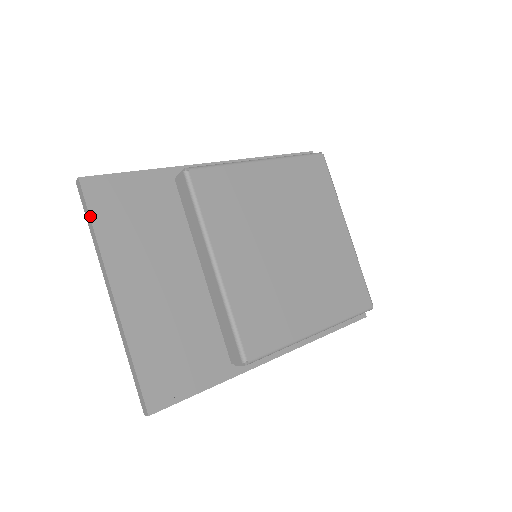
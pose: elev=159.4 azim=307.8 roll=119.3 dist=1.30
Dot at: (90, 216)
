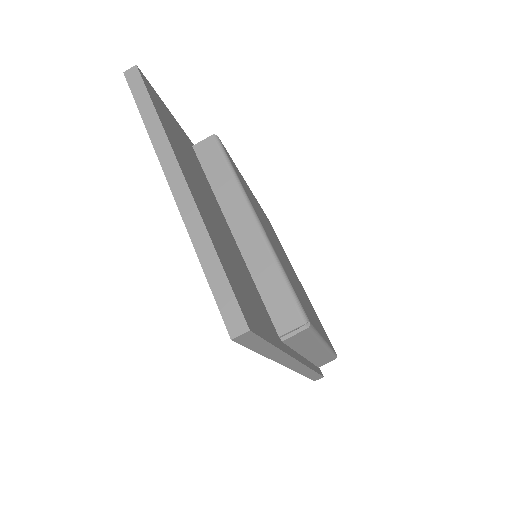
Dot at: (151, 98)
